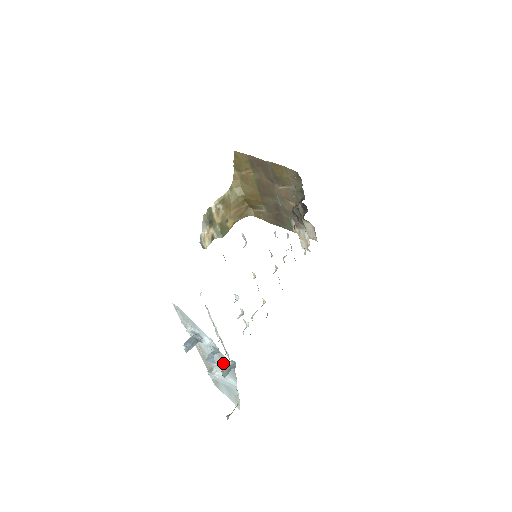
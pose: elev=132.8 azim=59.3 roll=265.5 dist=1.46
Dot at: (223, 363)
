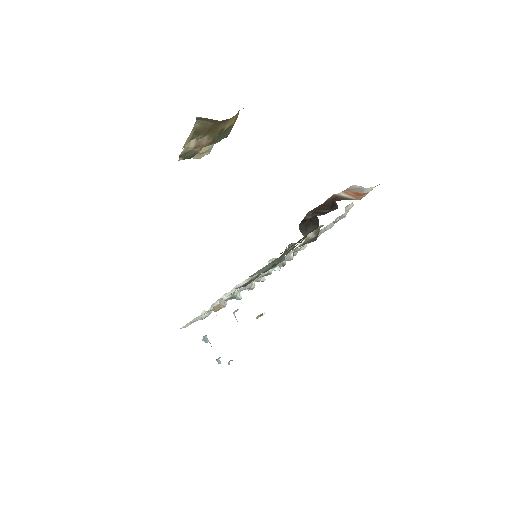
Dot at: occluded
